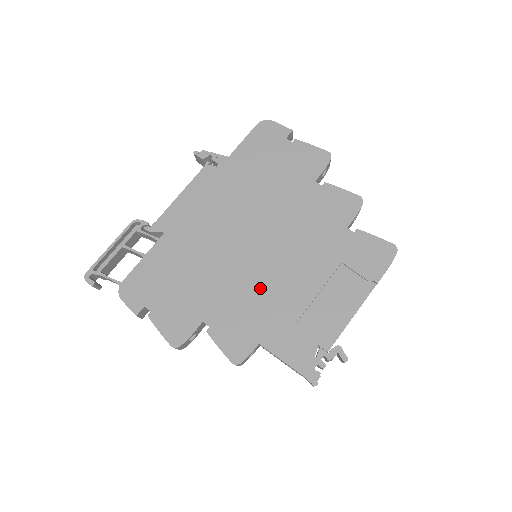
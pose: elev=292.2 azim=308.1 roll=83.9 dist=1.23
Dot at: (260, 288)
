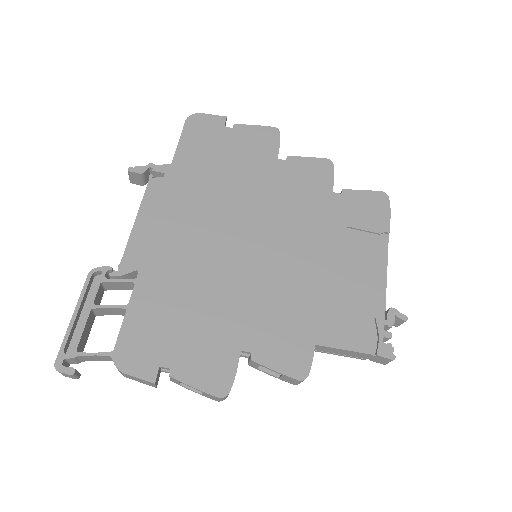
Dot at: (283, 285)
